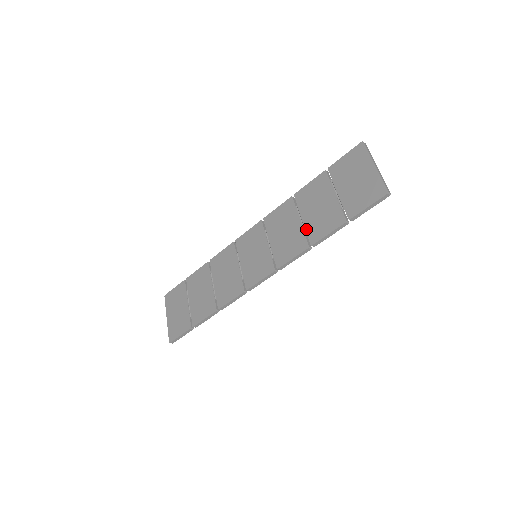
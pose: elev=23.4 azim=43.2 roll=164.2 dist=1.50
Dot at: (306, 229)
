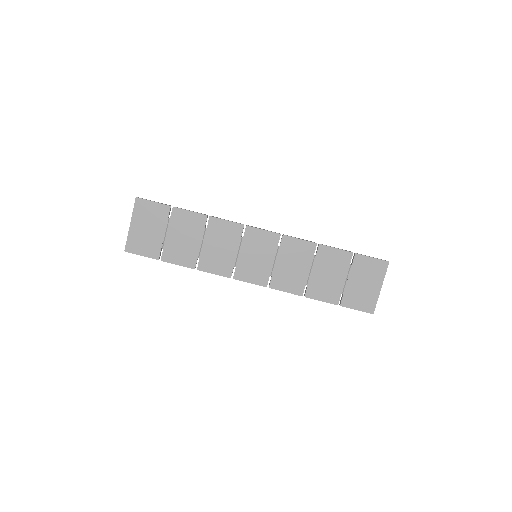
Dot at: (310, 281)
